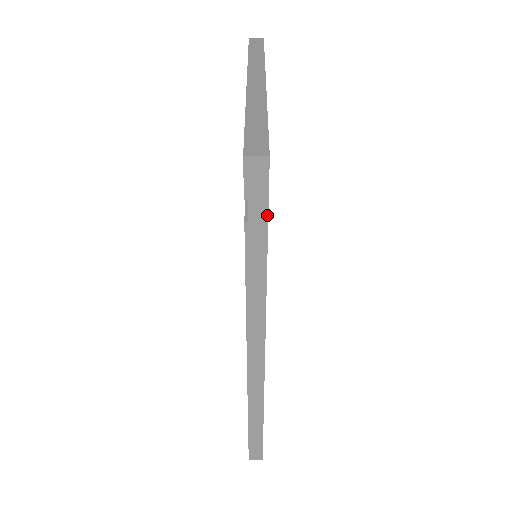
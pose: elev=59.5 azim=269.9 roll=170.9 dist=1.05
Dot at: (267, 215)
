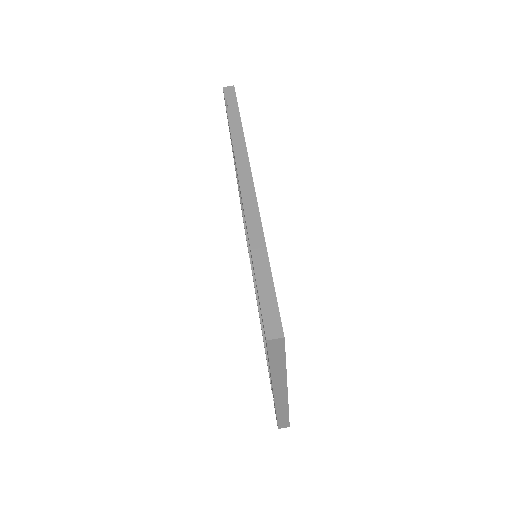
Dot at: (237, 104)
